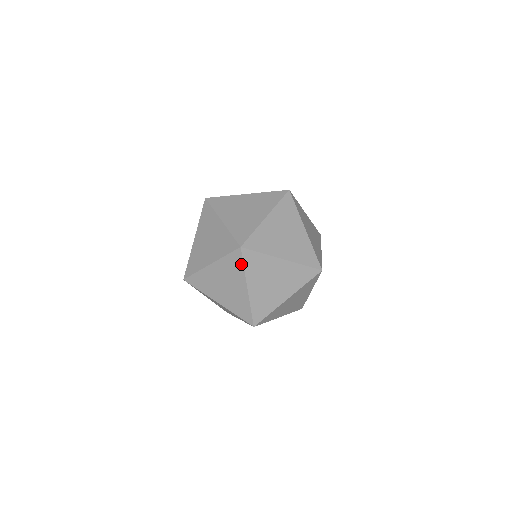
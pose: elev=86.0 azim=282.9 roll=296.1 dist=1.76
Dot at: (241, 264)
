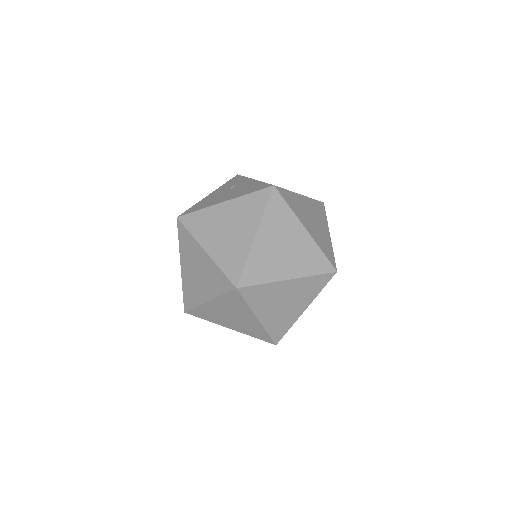
Dot at: (243, 301)
